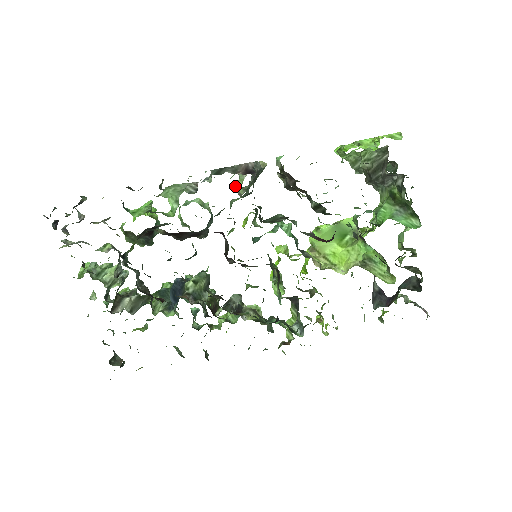
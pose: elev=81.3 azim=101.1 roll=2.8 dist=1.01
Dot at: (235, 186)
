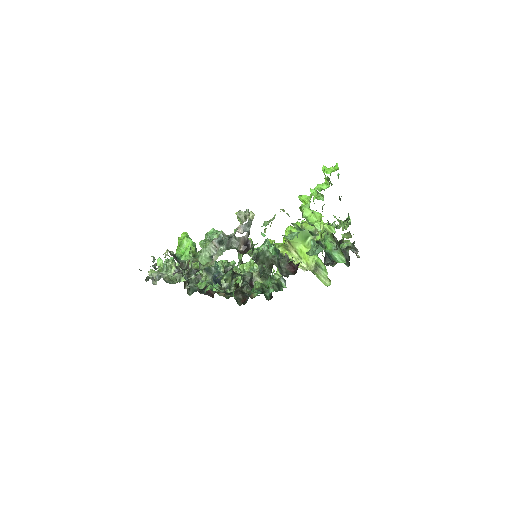
Dot at: occluded
